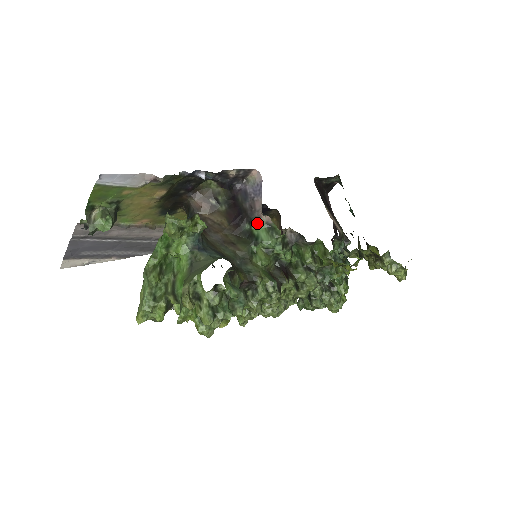
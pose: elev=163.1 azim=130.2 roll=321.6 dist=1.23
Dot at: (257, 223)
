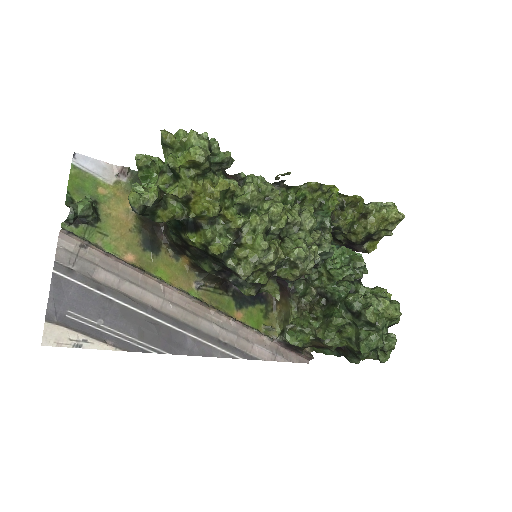
Dot at: occluded
